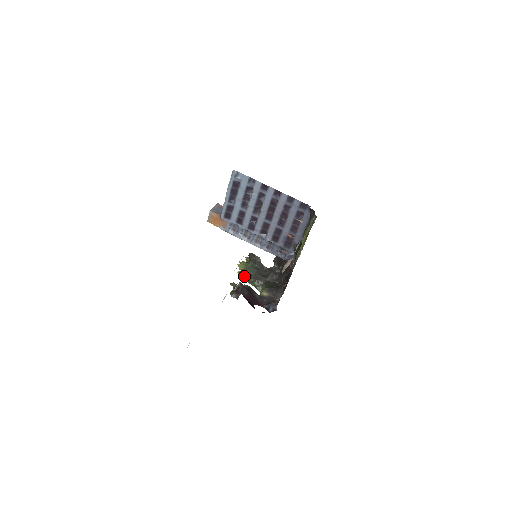
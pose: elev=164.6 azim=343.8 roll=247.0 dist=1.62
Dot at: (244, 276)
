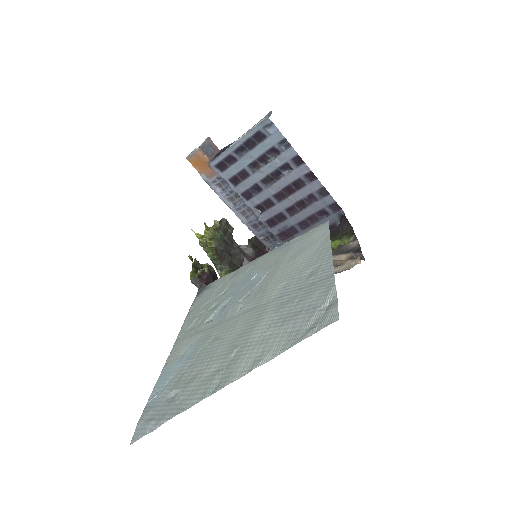
Dot at: (205, 245)
